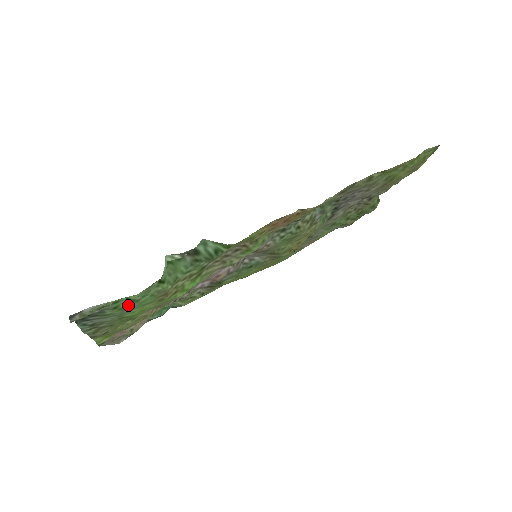
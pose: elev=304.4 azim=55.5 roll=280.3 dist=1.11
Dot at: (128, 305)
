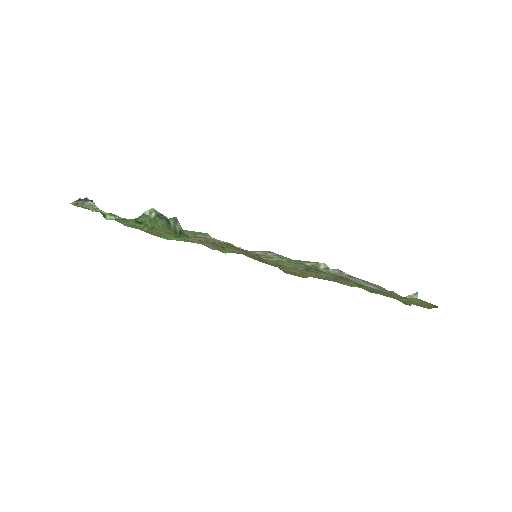
Dot at: occluded
